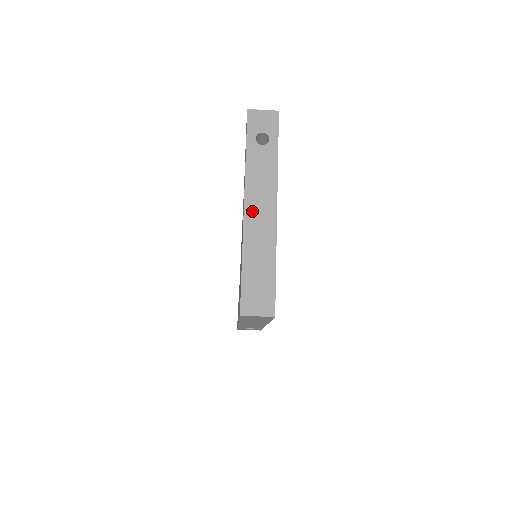
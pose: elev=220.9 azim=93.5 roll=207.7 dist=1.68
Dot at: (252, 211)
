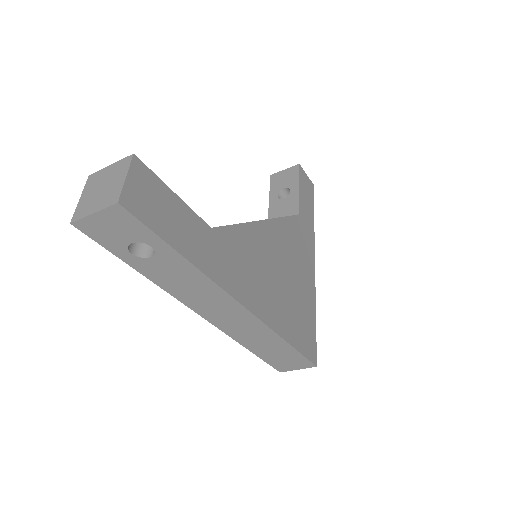
Dot at: (215, 317)
